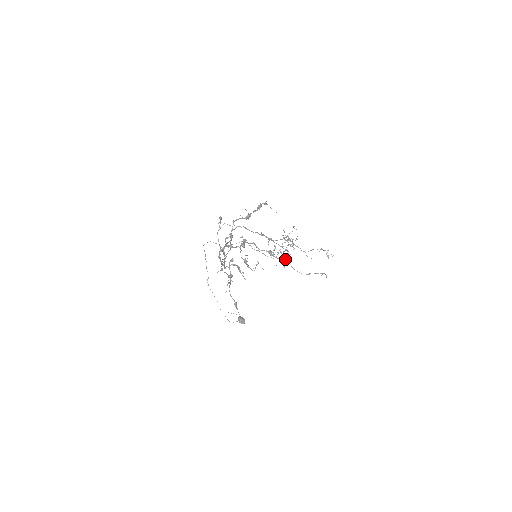
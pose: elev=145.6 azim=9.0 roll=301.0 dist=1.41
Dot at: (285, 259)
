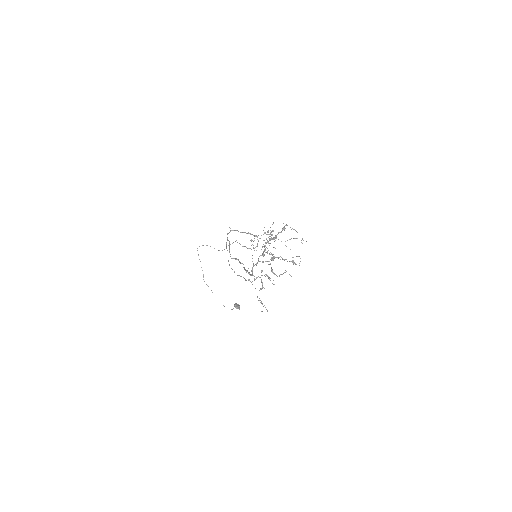
Dot at: (268, 250)
